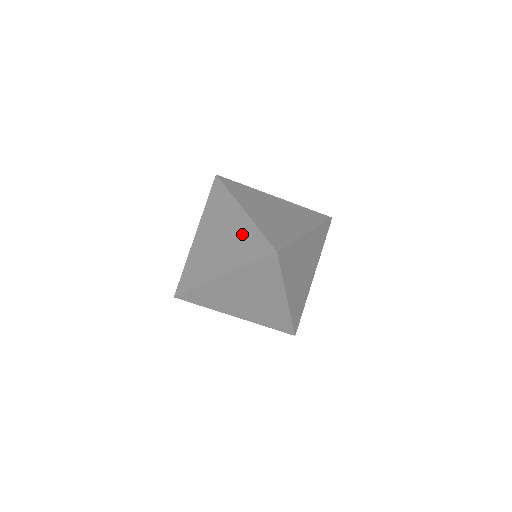
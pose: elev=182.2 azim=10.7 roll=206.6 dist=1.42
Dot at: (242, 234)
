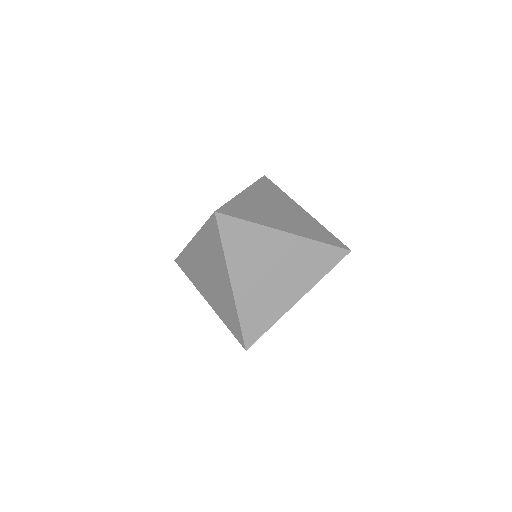
Dot at: (302, 255)
